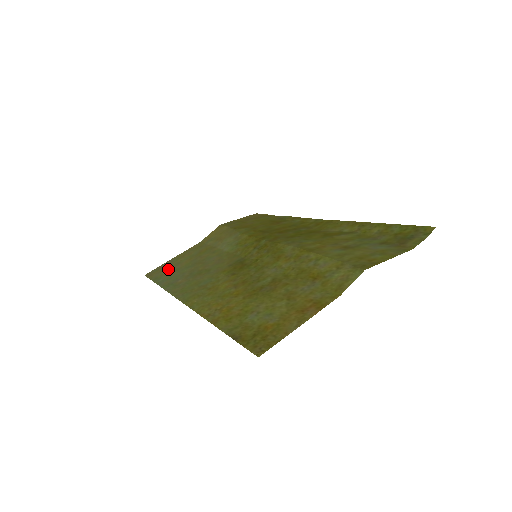
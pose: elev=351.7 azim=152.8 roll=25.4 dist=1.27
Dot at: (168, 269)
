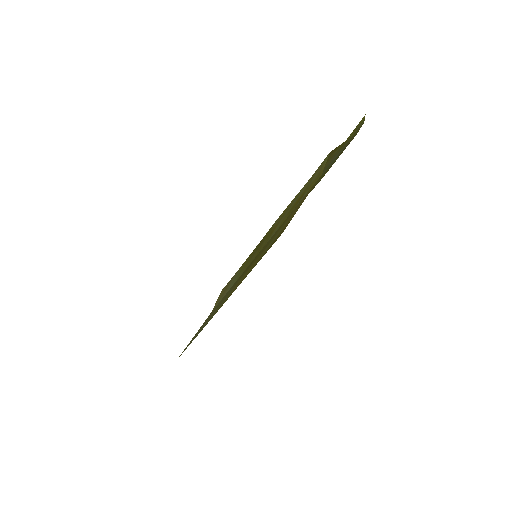
Dot at: occluded
